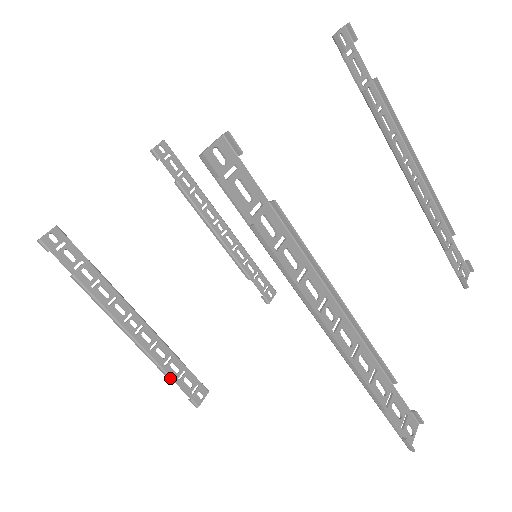
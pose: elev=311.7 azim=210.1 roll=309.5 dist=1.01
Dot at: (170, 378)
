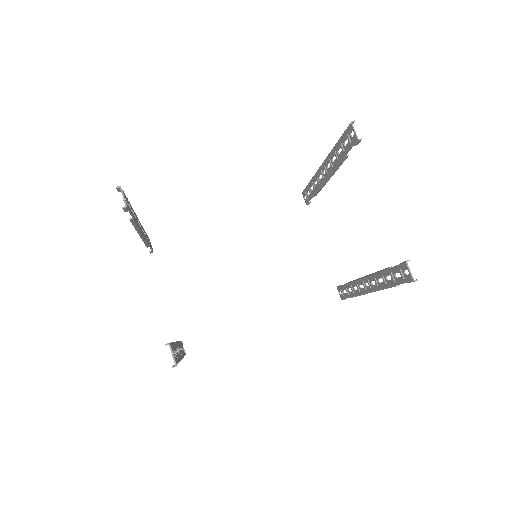
Dot at: occluded
